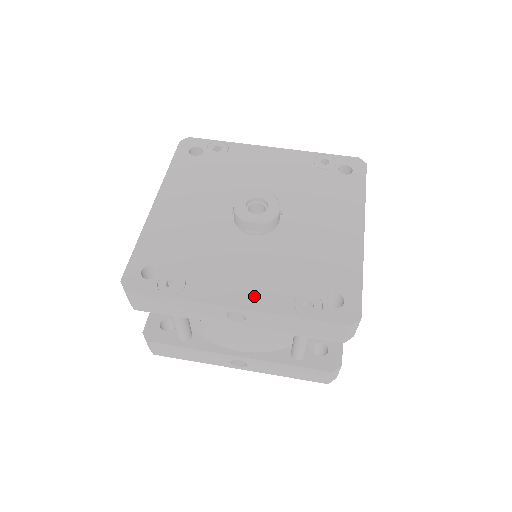
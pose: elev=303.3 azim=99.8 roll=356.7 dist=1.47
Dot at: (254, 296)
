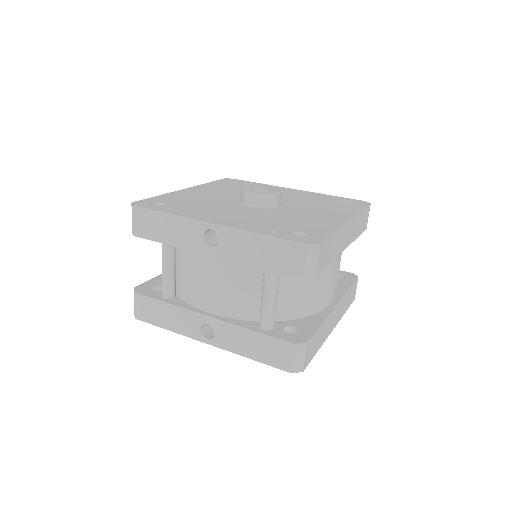
Dot at: (231, 222)
